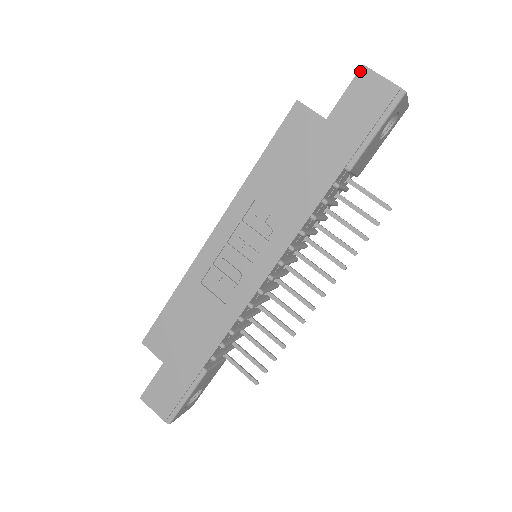
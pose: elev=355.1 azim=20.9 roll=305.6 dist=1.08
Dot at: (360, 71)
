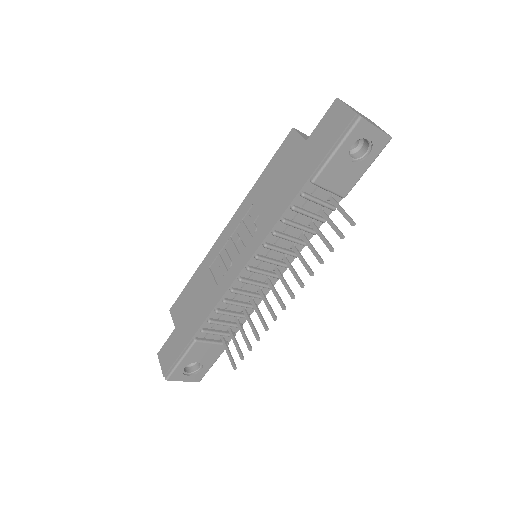
Dot at: (334, 102)
